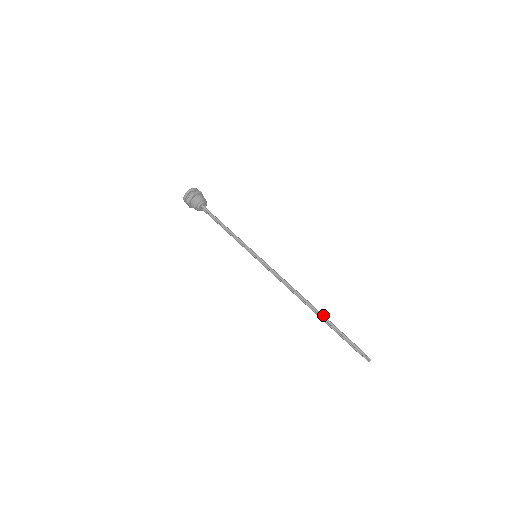
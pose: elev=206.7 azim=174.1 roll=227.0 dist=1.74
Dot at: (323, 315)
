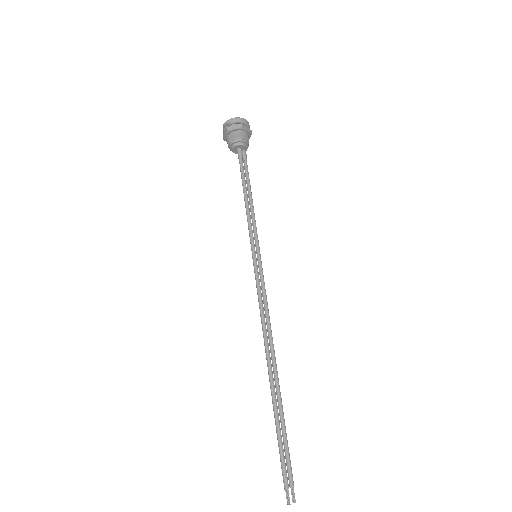
Dot at: (274, 396)
